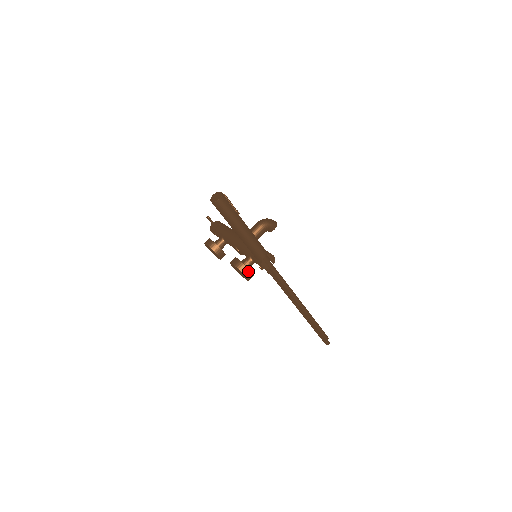
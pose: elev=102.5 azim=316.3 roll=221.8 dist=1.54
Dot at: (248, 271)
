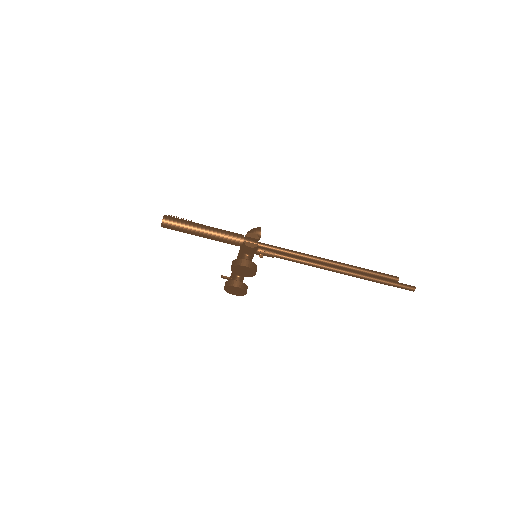
Dot at: (244, 261)
